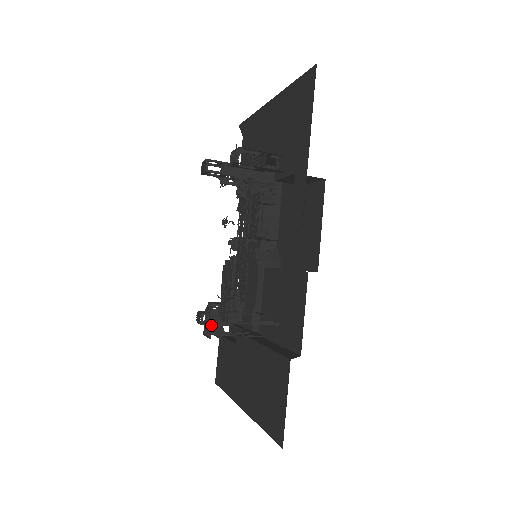
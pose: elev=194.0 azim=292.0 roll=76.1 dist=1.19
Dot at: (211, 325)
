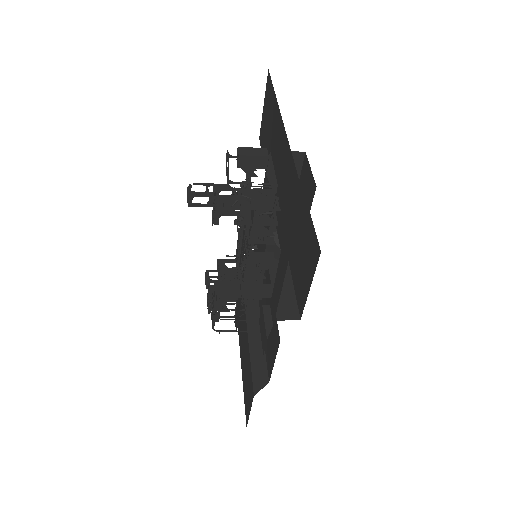
Dot at: (209, 307)
